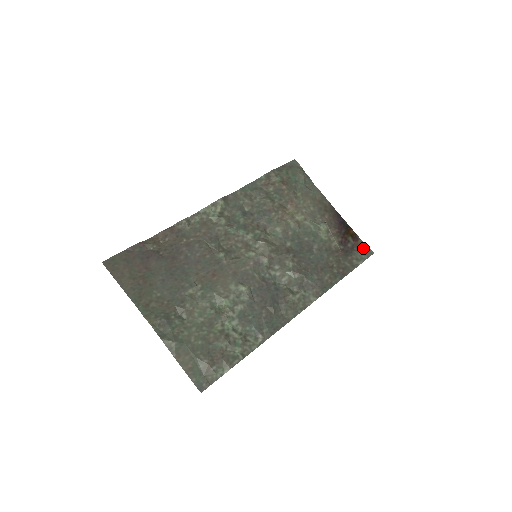
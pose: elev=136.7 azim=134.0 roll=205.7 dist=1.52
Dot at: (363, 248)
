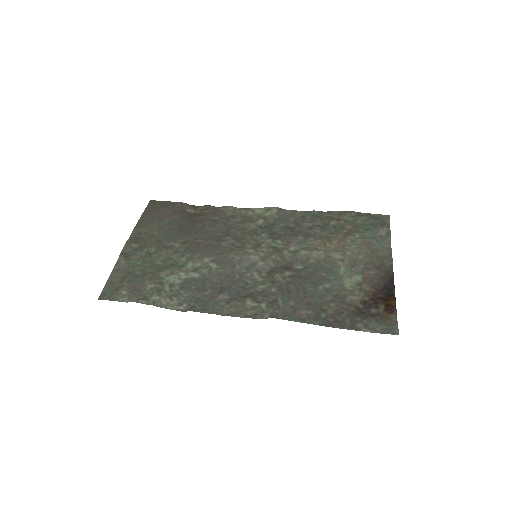
Dot at: (389, 323)
